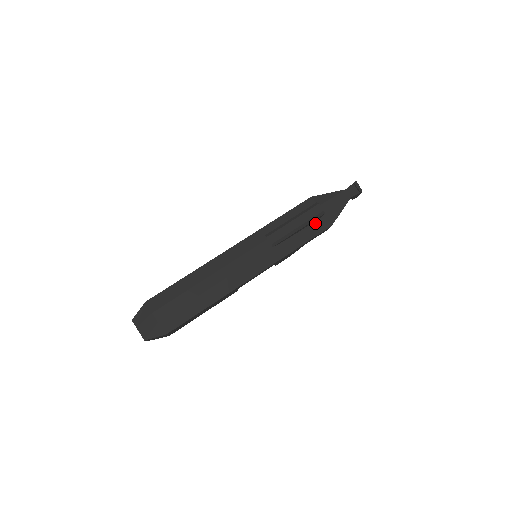
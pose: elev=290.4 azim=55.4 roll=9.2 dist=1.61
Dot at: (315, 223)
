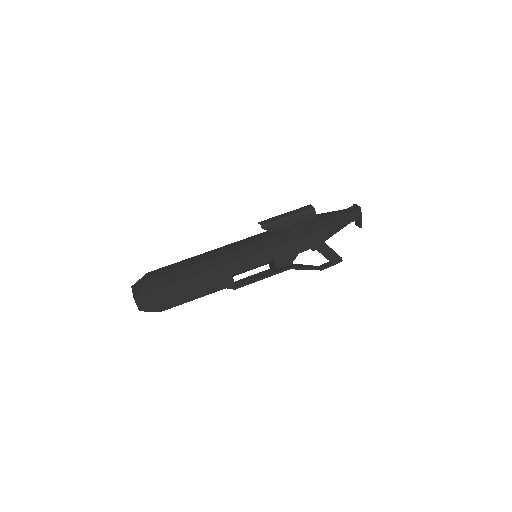
Dot at: (311, 226)
